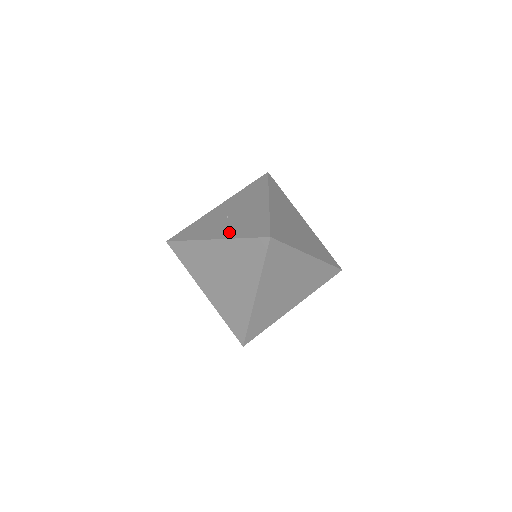
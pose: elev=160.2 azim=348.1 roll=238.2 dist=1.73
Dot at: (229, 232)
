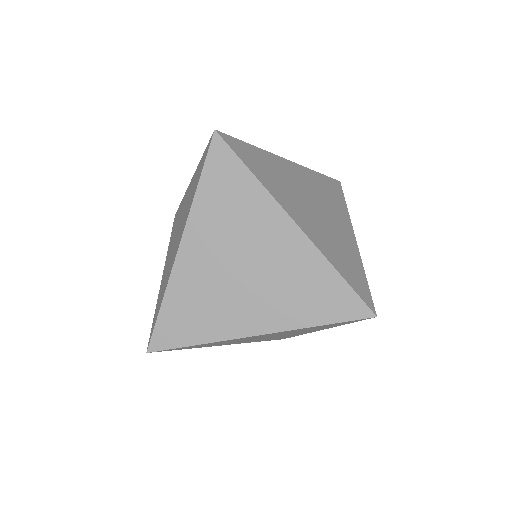
Dot at: occluded
